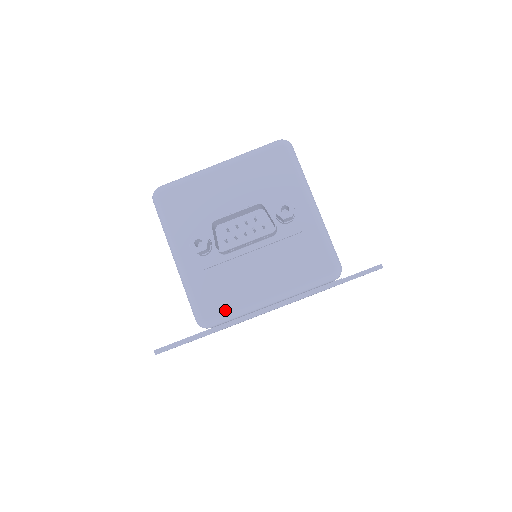
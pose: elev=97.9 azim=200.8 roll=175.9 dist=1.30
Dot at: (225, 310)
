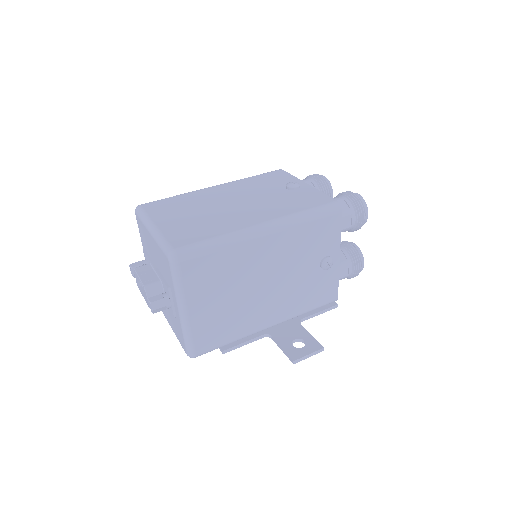
Dot at: occluded
